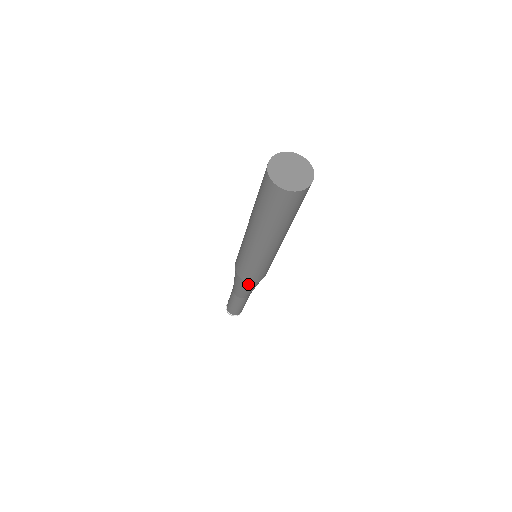
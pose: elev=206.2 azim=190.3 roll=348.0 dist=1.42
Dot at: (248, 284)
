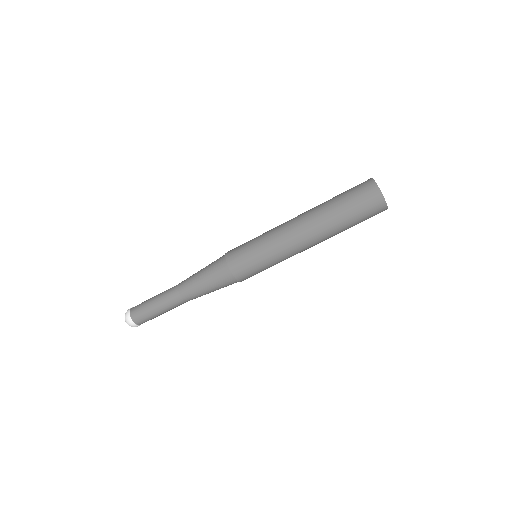
Dot at: (230, 284)
